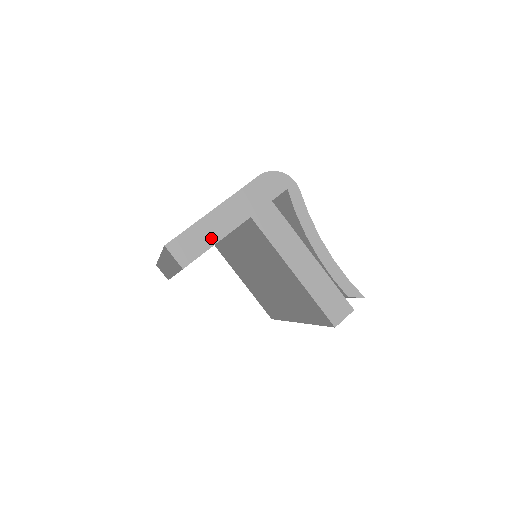
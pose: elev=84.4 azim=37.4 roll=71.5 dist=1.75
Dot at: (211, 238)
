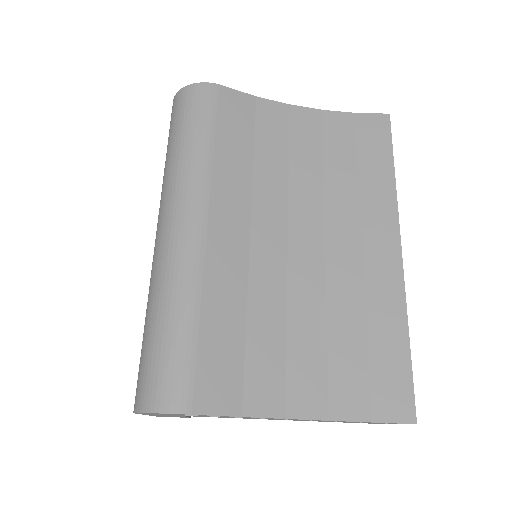
Dot at: occluded
